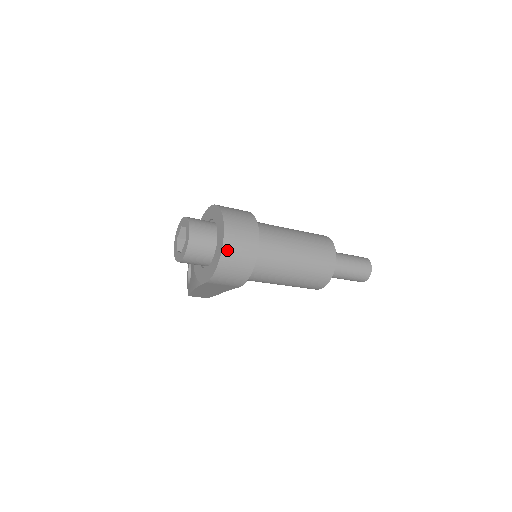
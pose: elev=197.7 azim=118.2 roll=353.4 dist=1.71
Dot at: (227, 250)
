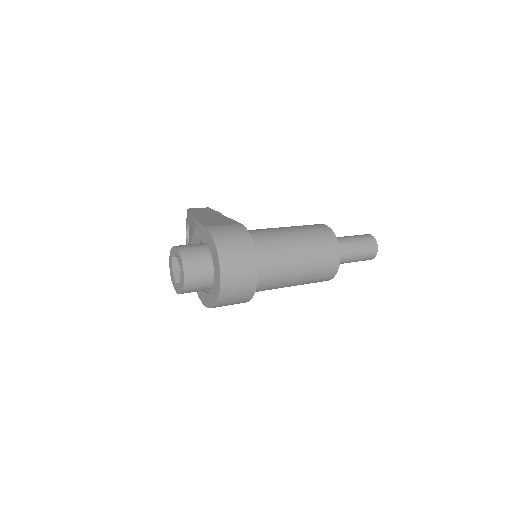
Dot at: (221, 302)
